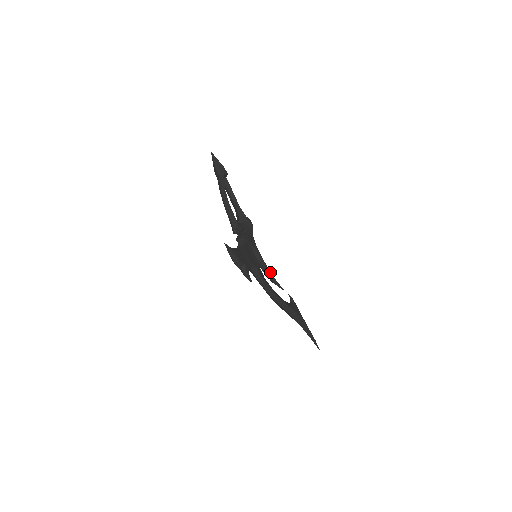
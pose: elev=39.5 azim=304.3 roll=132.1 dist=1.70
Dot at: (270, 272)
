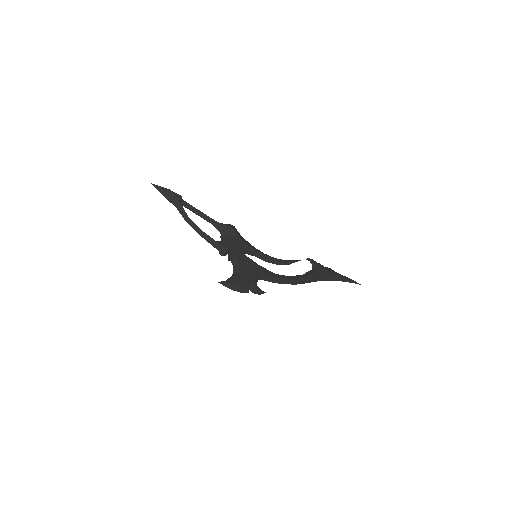
Dot at: (277, 260)
